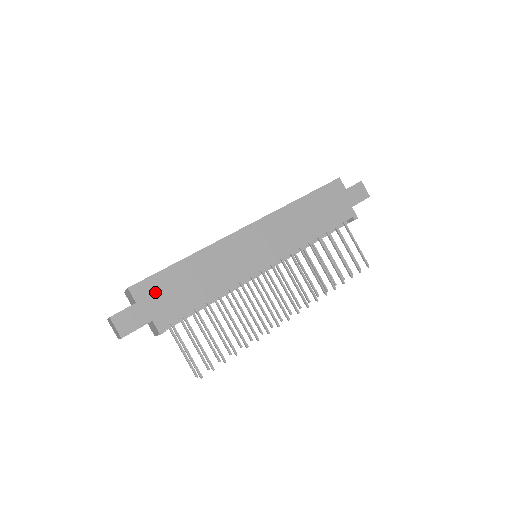
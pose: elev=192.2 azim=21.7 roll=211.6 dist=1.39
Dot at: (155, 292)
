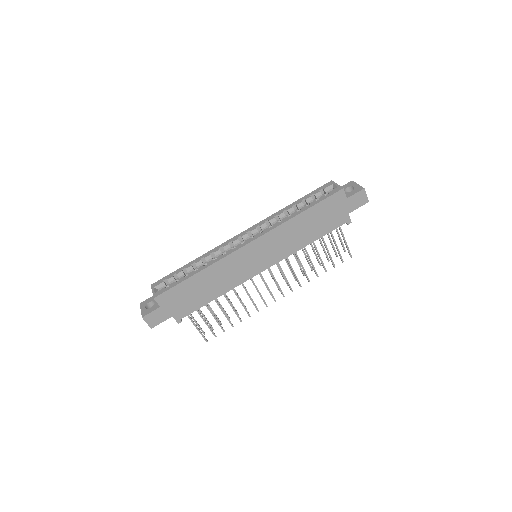
Dot at: (174, 299)
